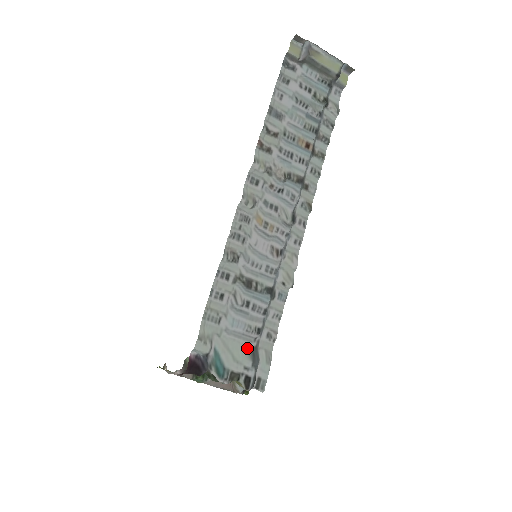
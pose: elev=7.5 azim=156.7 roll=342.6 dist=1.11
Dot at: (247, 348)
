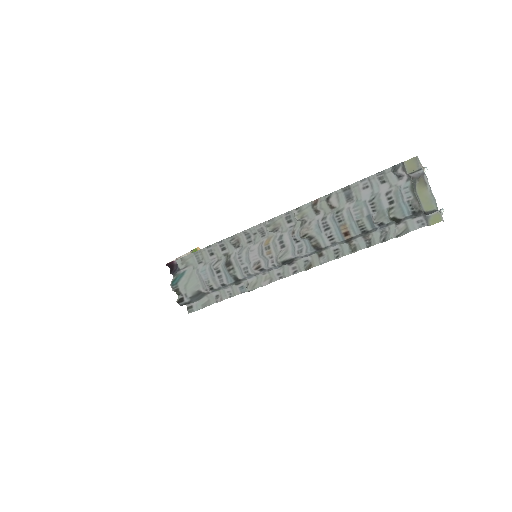
Dot at: (198, 288)
